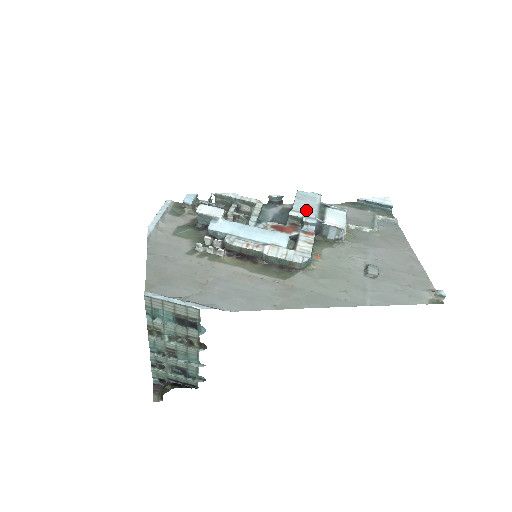
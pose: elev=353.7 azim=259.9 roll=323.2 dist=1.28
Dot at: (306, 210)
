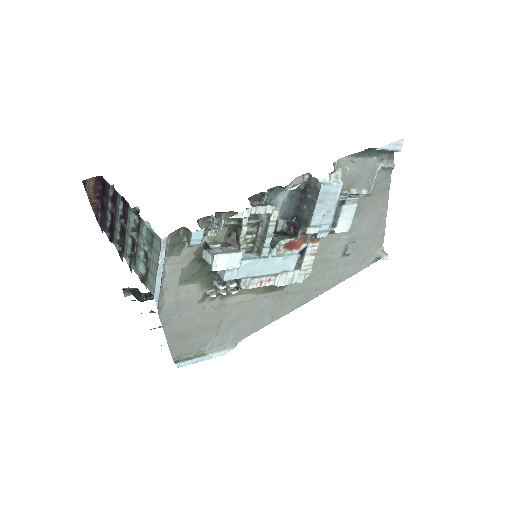
Dot at: (323, 221)
